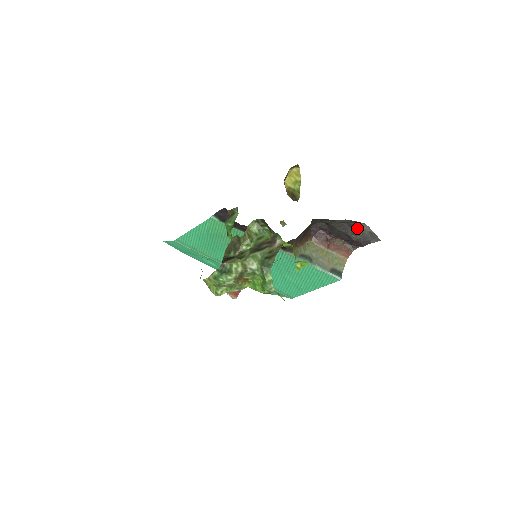
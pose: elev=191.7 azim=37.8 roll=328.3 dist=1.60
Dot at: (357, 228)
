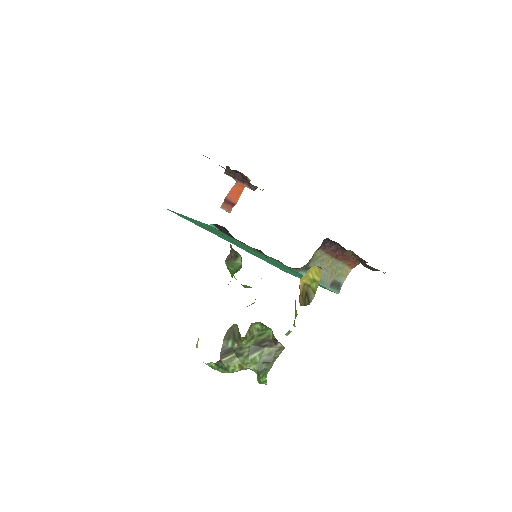
Dot at: (371, 267)
